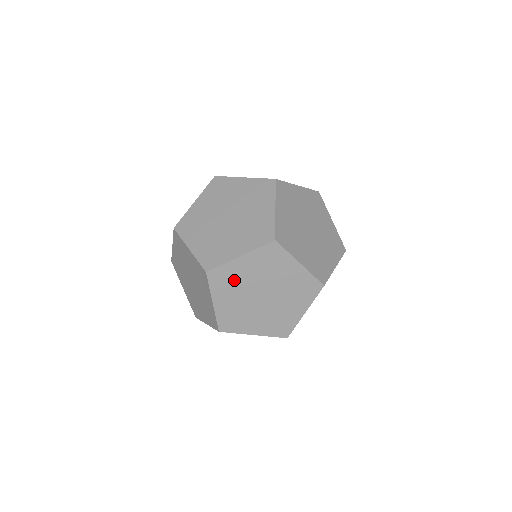
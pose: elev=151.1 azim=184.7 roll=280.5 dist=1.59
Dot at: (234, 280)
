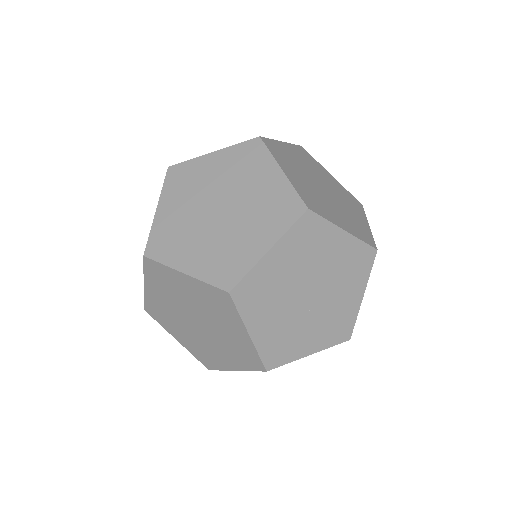
Dot at: (269, 289)
